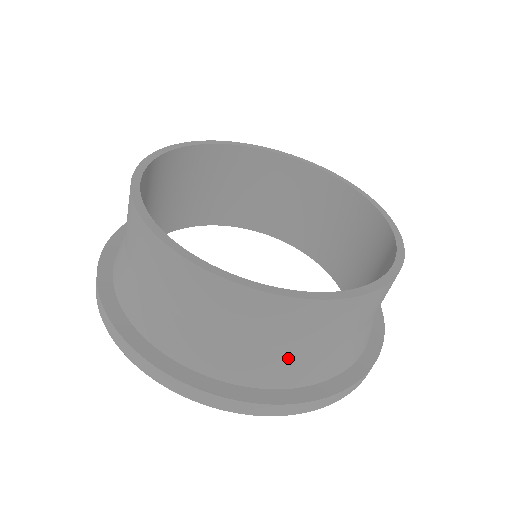
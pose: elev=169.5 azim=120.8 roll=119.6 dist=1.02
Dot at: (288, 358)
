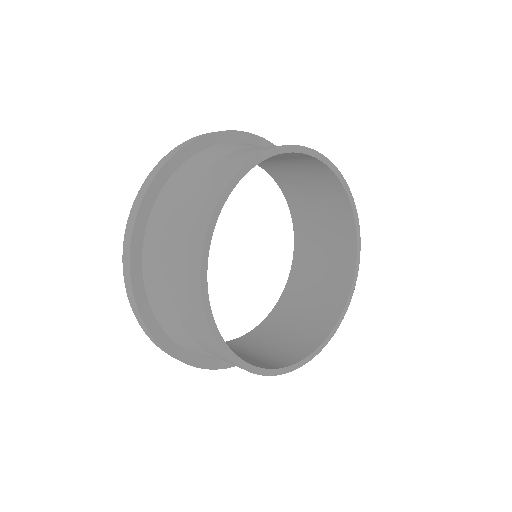
Dot at: occluded
